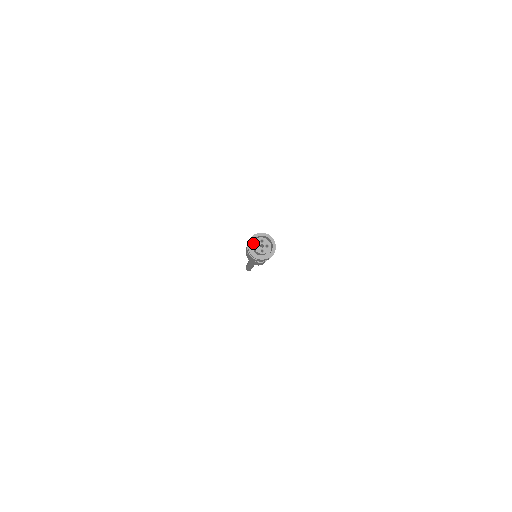
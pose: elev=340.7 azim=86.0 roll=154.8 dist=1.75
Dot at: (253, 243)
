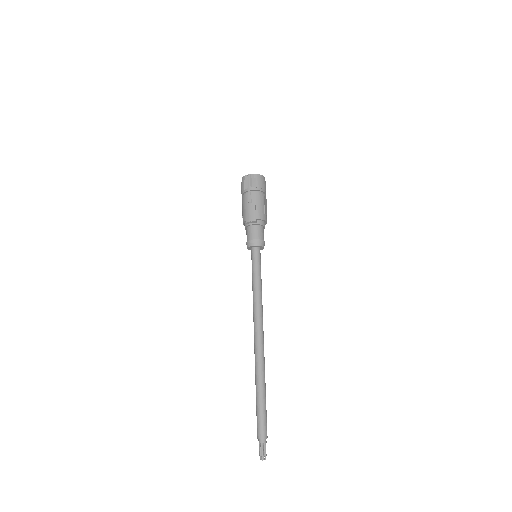
Dot at: occluded
